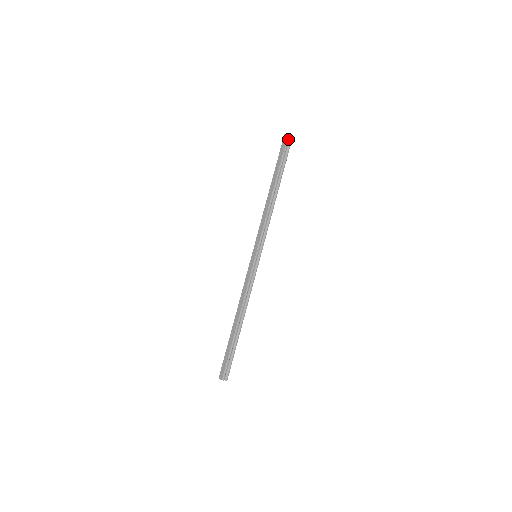
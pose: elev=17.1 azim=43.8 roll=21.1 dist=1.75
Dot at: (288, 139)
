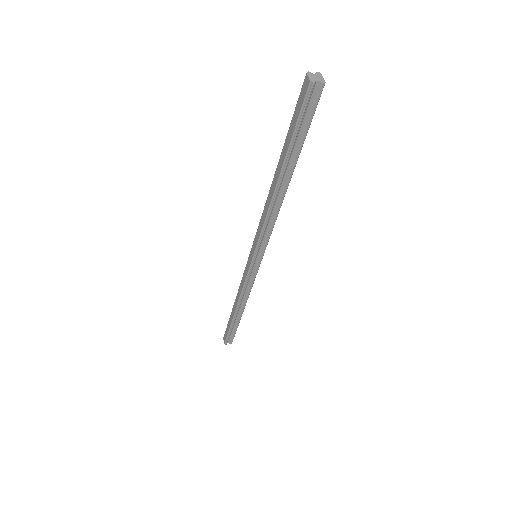
Dot at: (309, 93)
